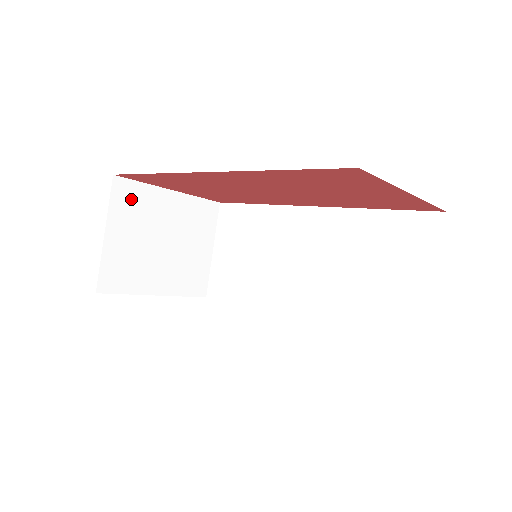
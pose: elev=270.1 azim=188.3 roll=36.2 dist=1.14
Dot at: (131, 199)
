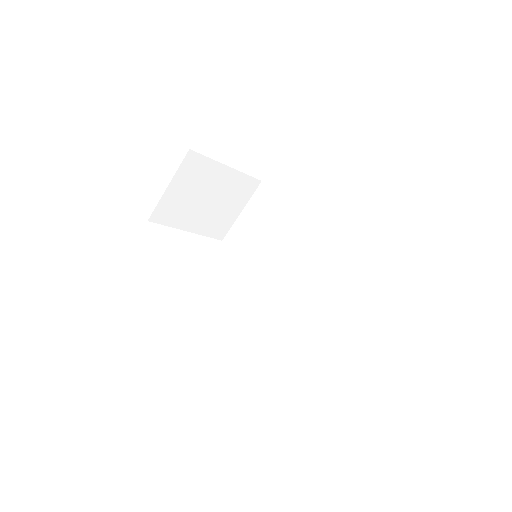
Dot at: (196, 167)
